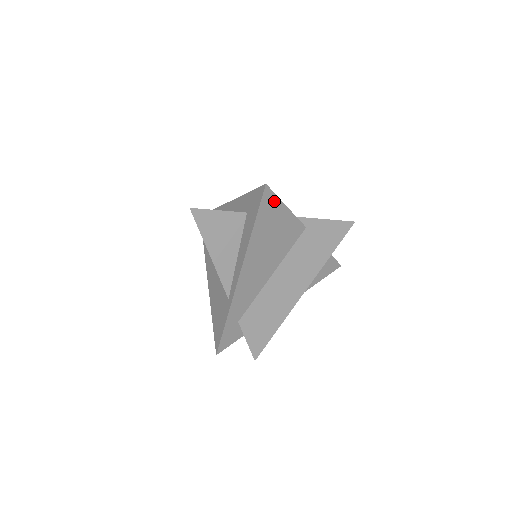
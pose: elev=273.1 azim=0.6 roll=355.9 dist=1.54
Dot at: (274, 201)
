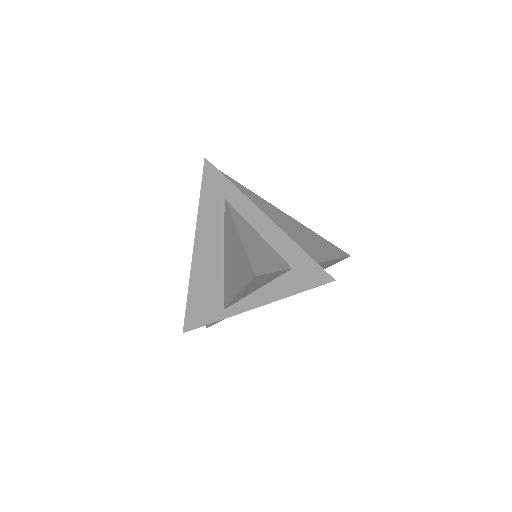
Dot at: occluded
